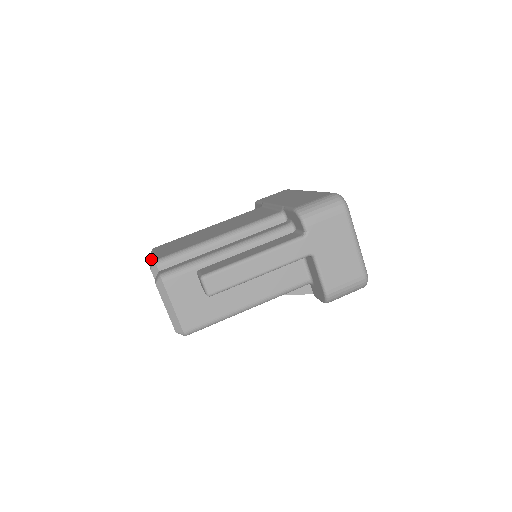
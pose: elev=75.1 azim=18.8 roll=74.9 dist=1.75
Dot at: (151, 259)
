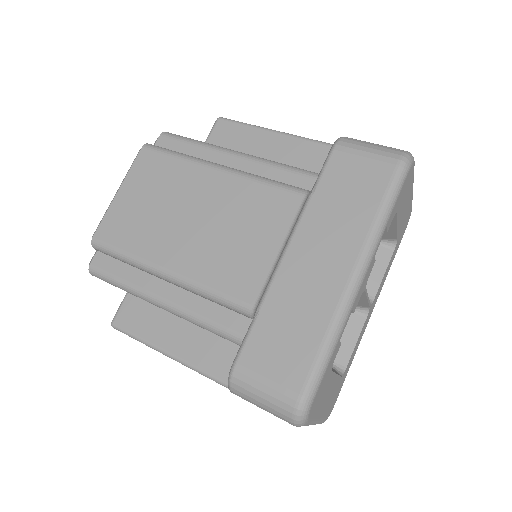
Dot at: occluded
